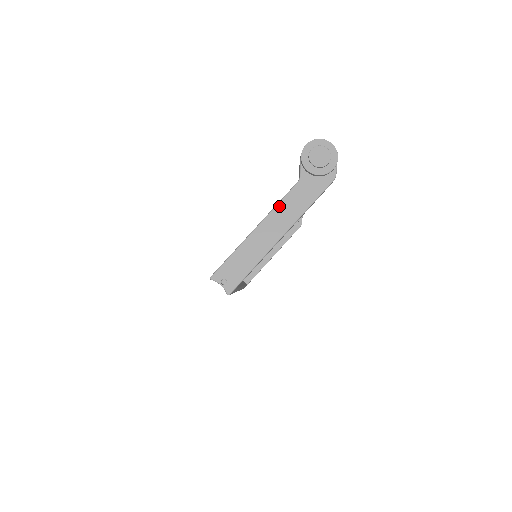
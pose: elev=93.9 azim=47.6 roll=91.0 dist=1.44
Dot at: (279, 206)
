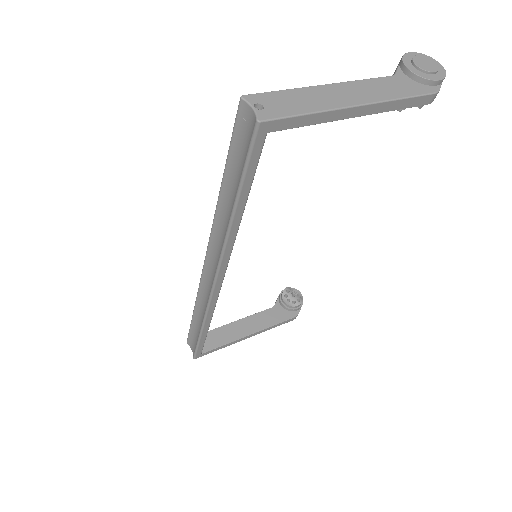
Dot at: (363, 81)
